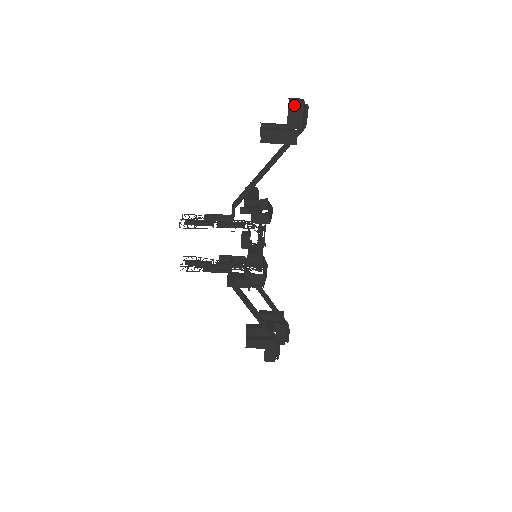
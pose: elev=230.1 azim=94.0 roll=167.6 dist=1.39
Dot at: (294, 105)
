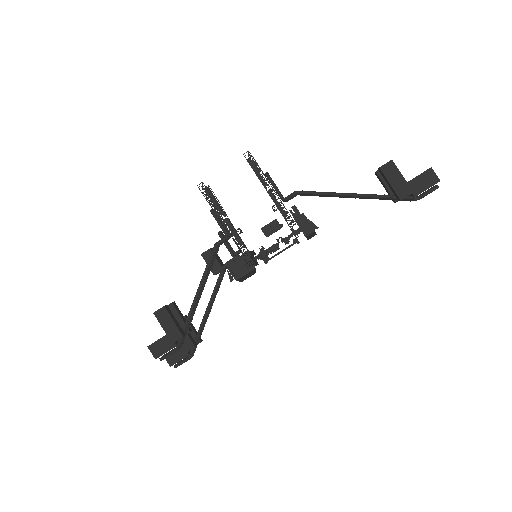
Dot at: (430, 174)
